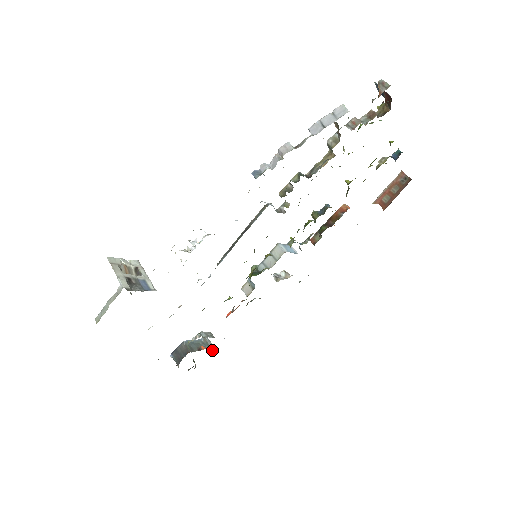
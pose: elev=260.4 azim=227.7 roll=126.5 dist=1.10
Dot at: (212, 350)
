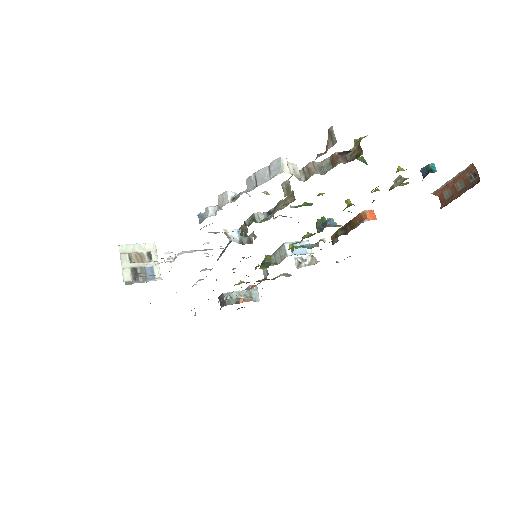
Dot at: (257, 299)
